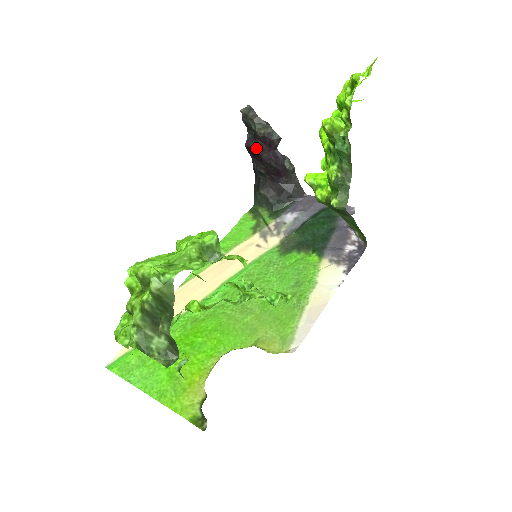
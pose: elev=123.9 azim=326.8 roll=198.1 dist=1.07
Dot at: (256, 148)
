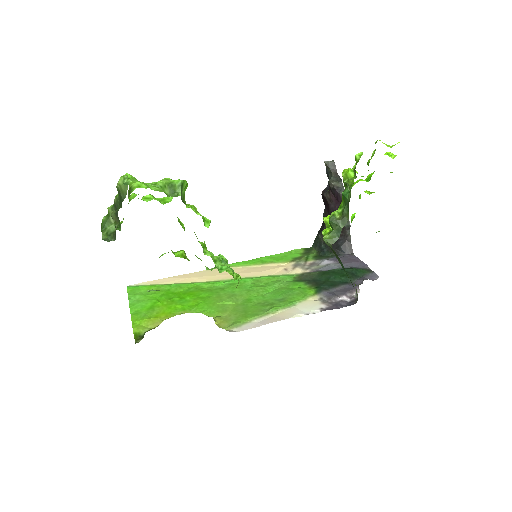
Dot at: (327, 197)
